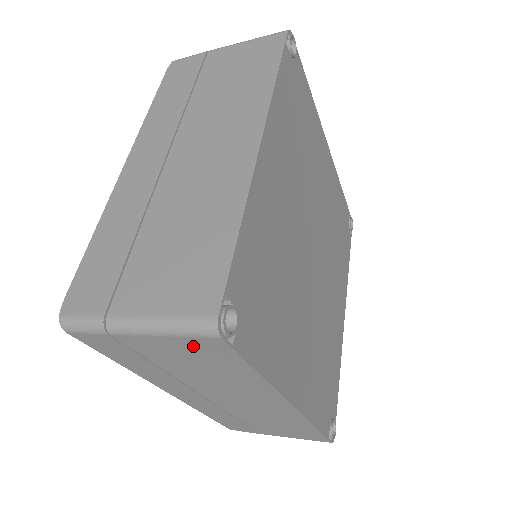
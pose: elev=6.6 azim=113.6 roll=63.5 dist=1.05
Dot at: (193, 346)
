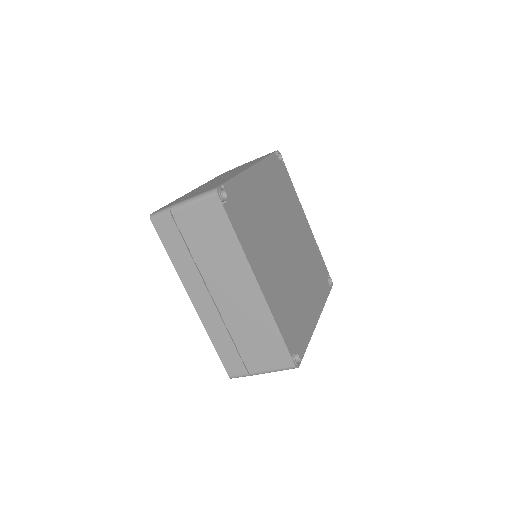
Dot at: (206, 211)
